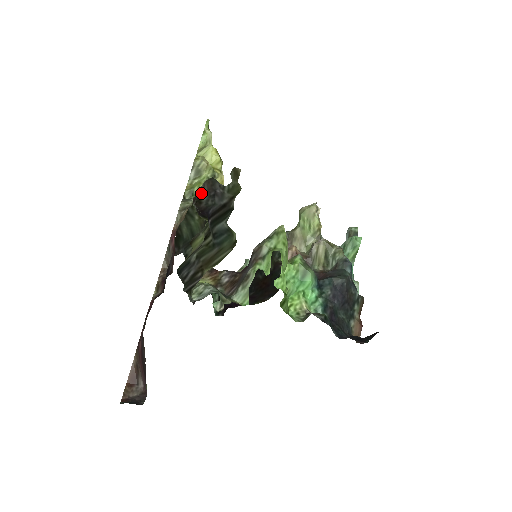
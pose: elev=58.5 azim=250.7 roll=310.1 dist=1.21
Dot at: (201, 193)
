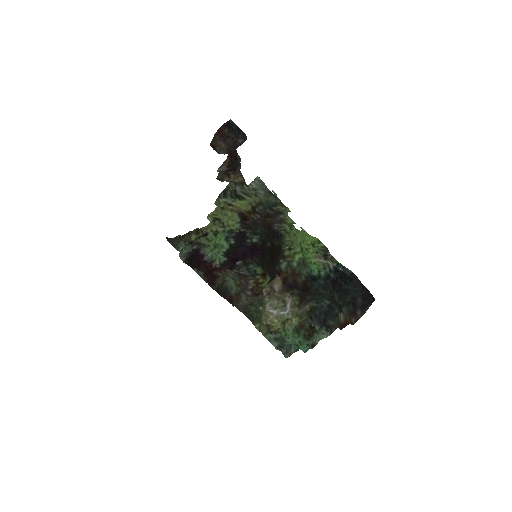
Dot at: occluded
